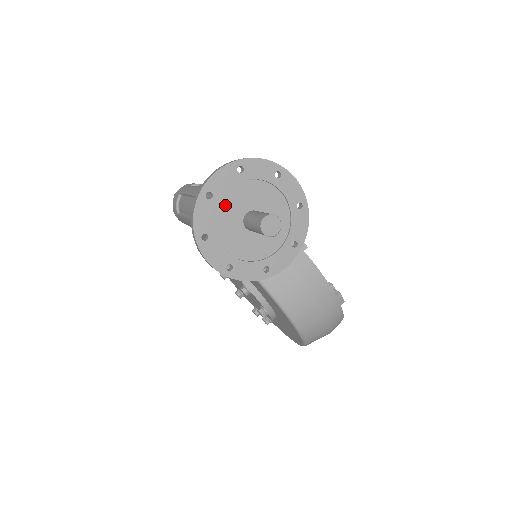
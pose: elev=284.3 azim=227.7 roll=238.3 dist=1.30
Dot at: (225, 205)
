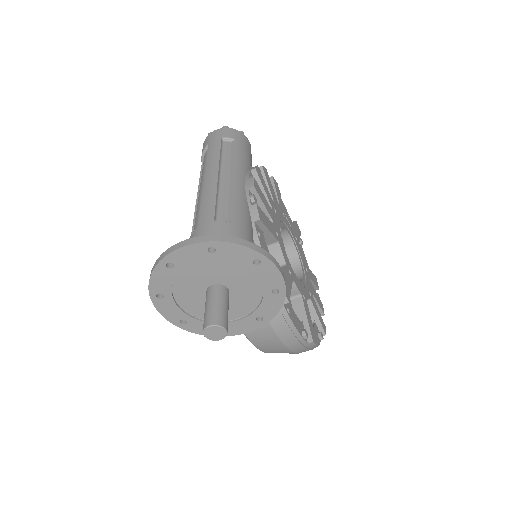
Dot at: (188, 274)
